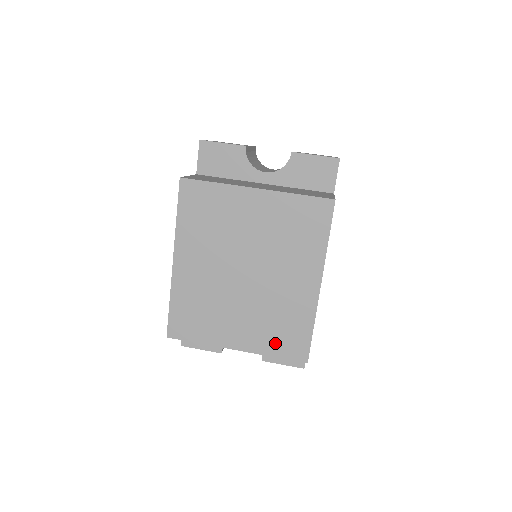
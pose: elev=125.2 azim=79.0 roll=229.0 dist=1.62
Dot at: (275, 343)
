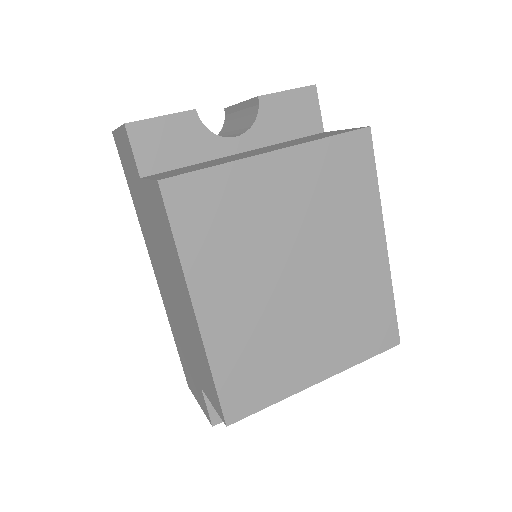
Dot at: (361, 343)
